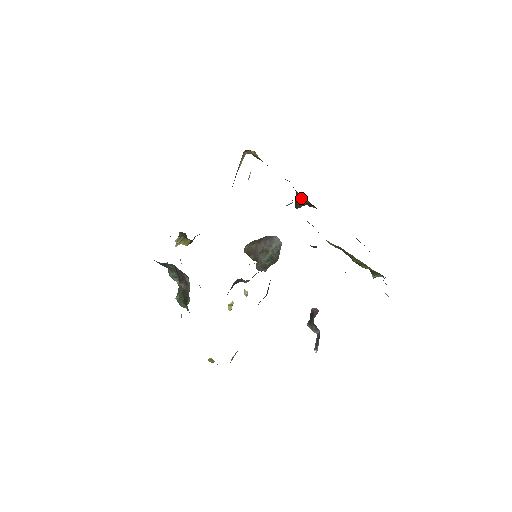
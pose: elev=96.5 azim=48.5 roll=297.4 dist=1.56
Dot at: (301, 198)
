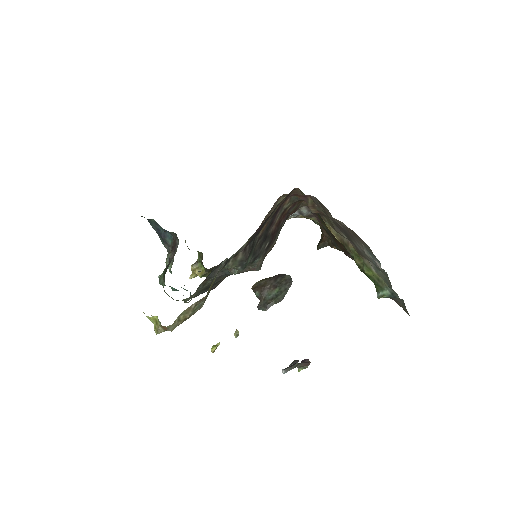
Dot at: (325, 238)
